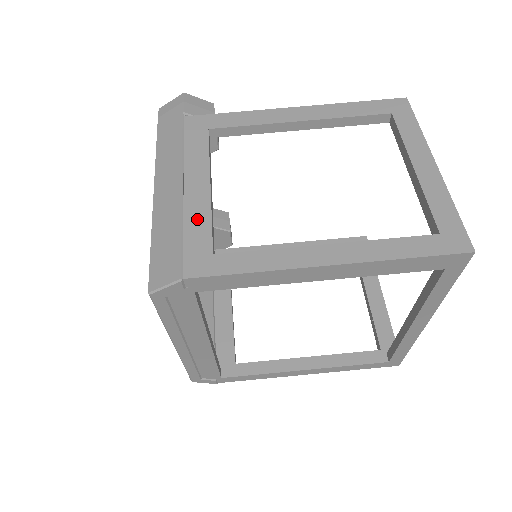
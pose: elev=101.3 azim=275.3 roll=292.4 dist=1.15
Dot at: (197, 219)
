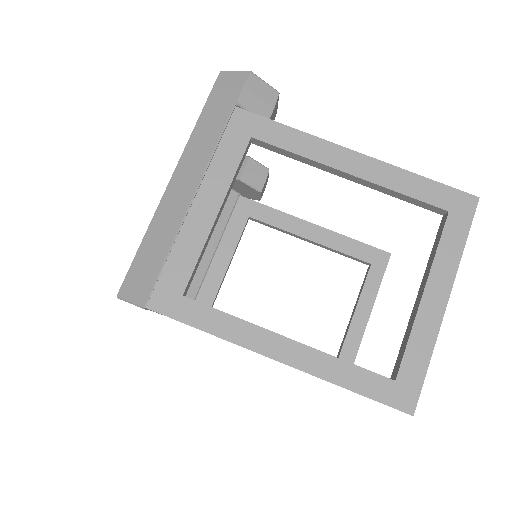
Dot at: (187, 248)
